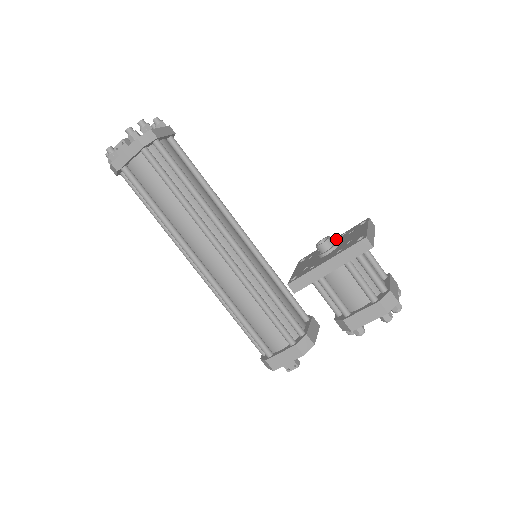
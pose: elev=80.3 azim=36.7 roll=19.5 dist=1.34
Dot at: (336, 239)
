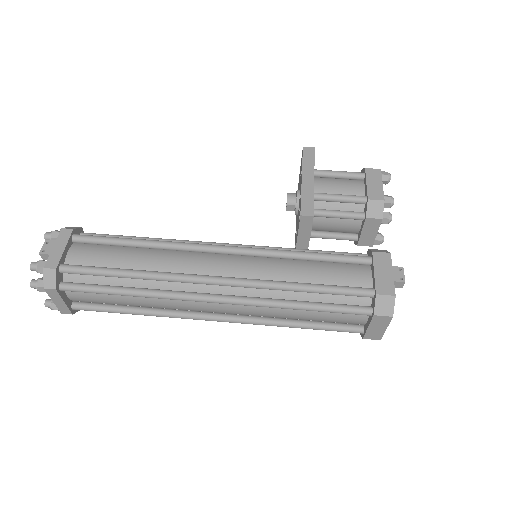
Dot at: (296, 215)
